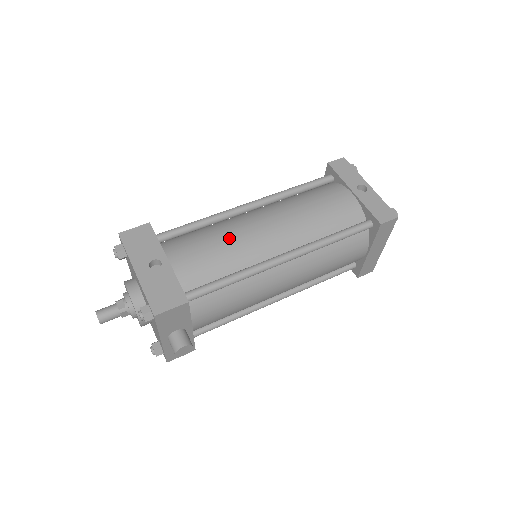
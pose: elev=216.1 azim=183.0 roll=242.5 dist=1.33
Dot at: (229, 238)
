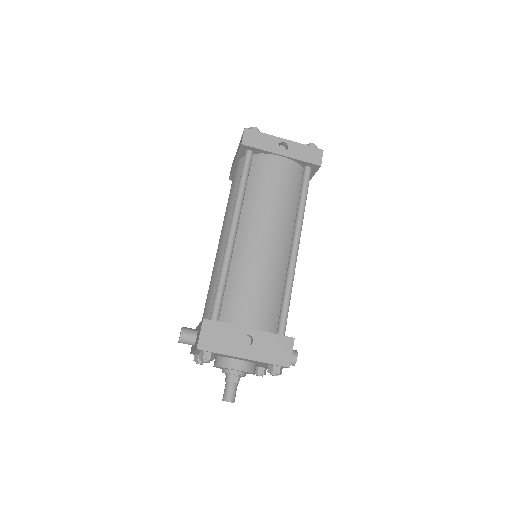
Dot at: (259, 272)
